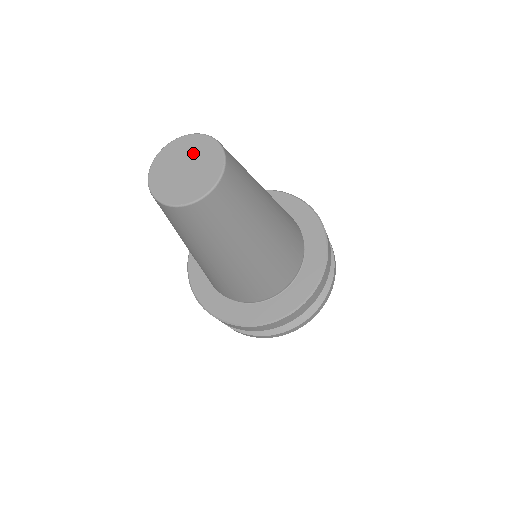
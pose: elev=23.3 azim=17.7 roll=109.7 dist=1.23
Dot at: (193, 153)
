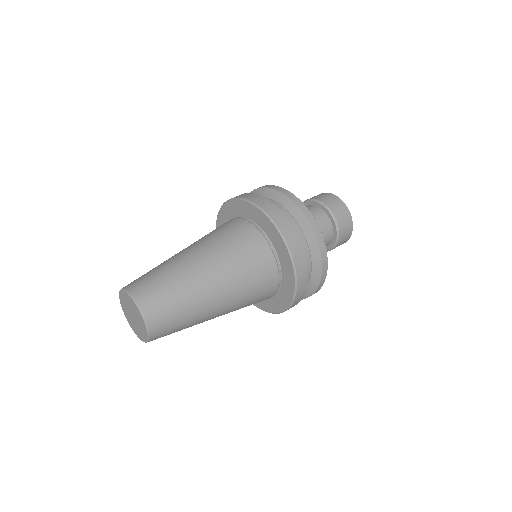
Dot at: (135, 313)
